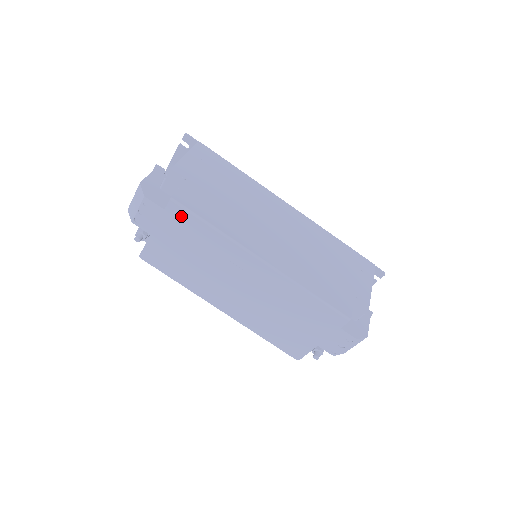
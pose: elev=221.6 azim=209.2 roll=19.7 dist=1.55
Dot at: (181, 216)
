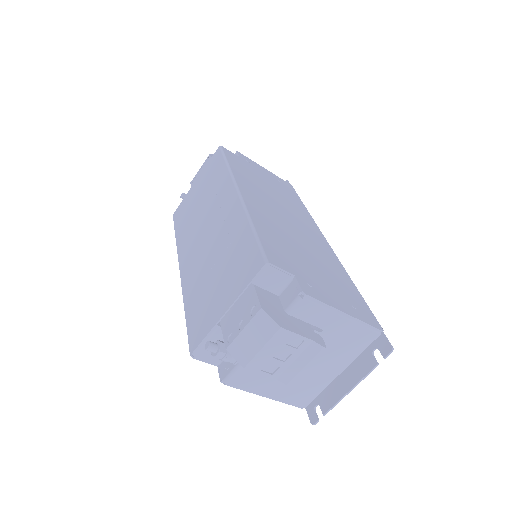
Dot at: (216, 160)
